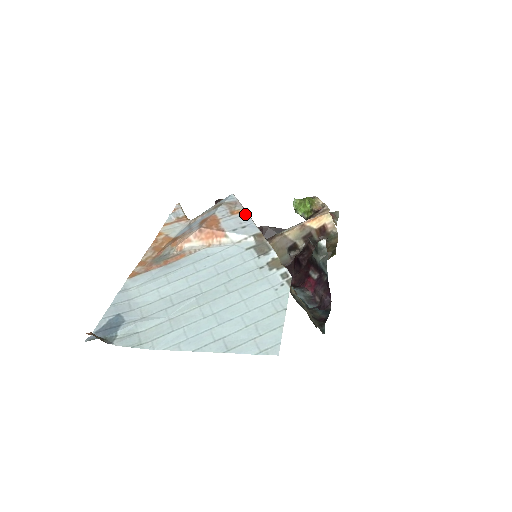
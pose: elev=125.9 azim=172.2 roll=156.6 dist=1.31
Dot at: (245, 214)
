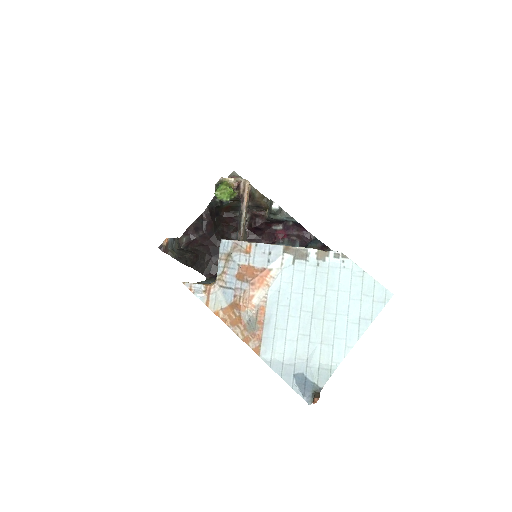
Dot at: (255, 245)
